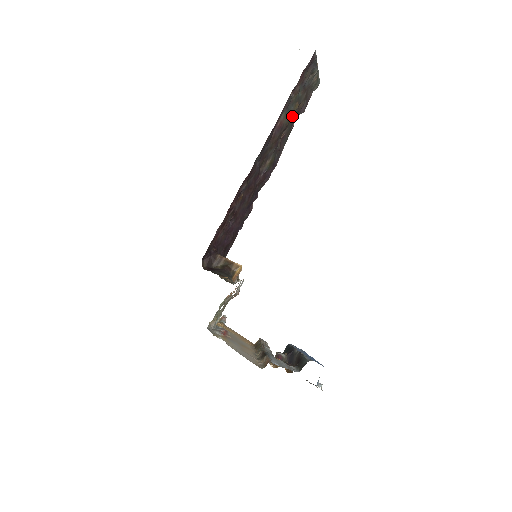
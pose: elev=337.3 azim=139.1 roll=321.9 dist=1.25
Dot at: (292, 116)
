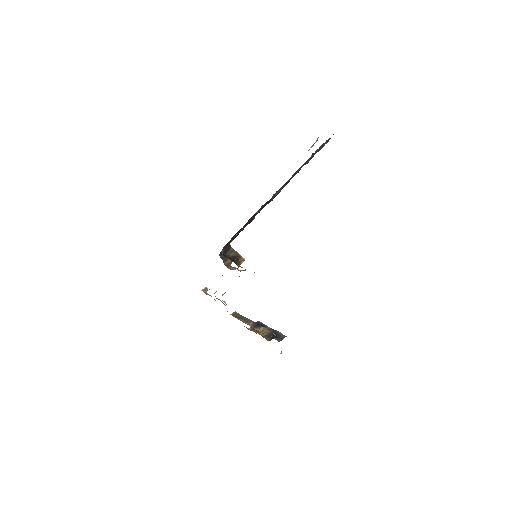
Dot at: occluded
